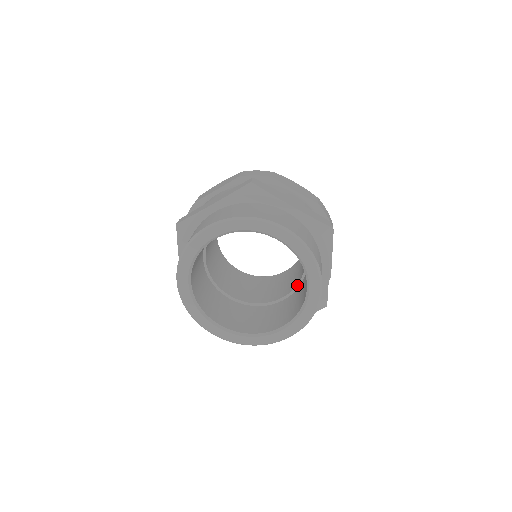
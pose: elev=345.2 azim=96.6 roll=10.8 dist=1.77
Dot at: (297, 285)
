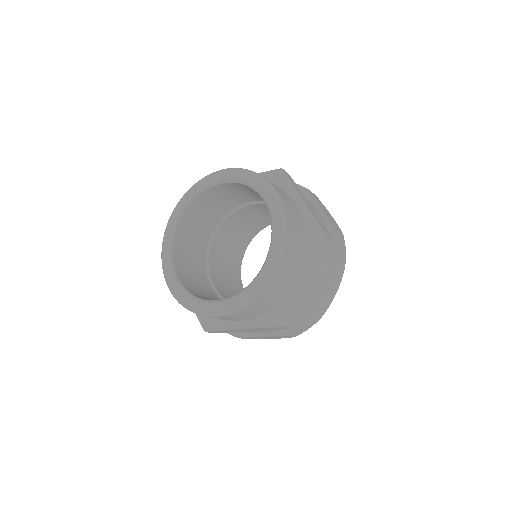
Dot at: occluded
